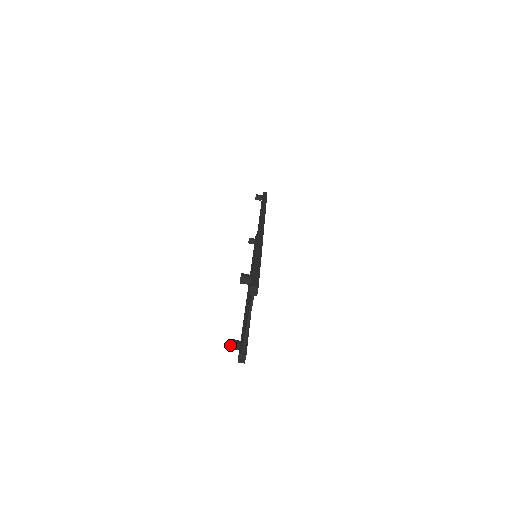
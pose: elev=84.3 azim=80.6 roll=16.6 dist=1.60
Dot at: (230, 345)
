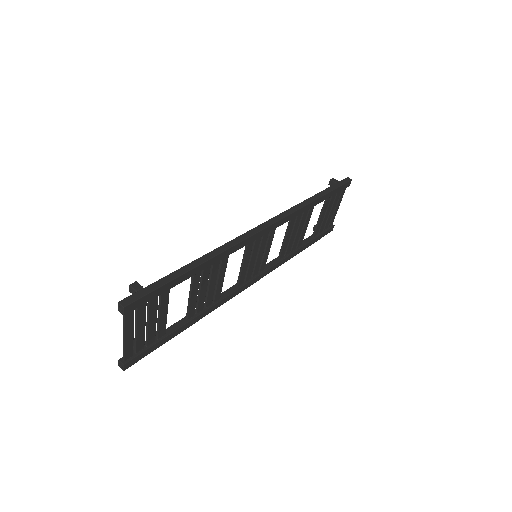
Dot at: occluded
